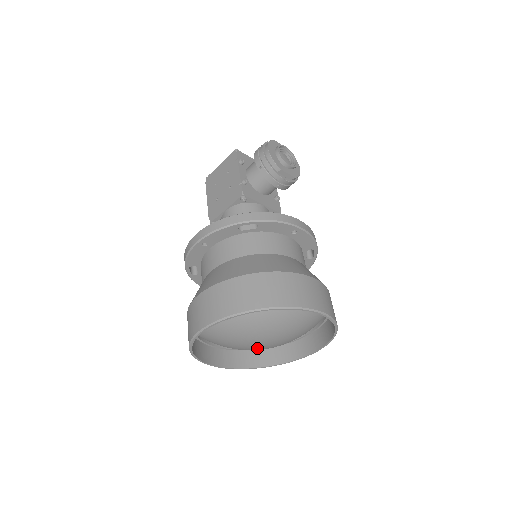
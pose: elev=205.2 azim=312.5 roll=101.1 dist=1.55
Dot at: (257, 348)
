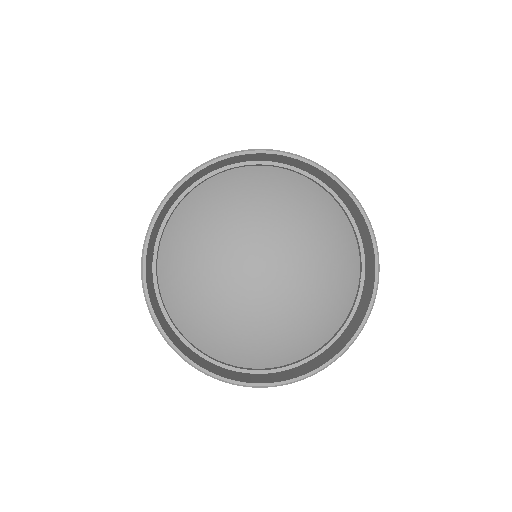
Dot at: (273, 303)
